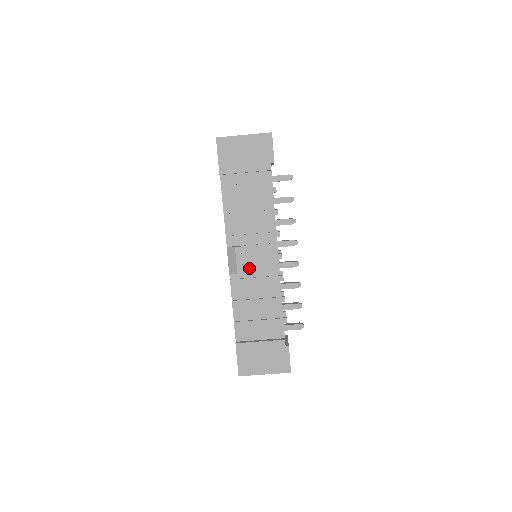
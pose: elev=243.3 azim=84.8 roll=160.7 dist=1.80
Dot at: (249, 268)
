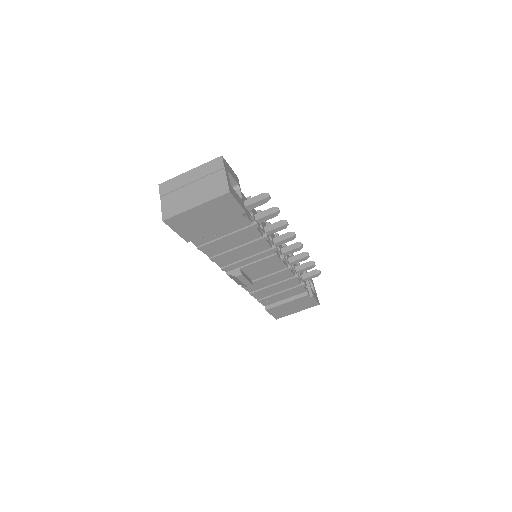
Dot at: (256, 276)
